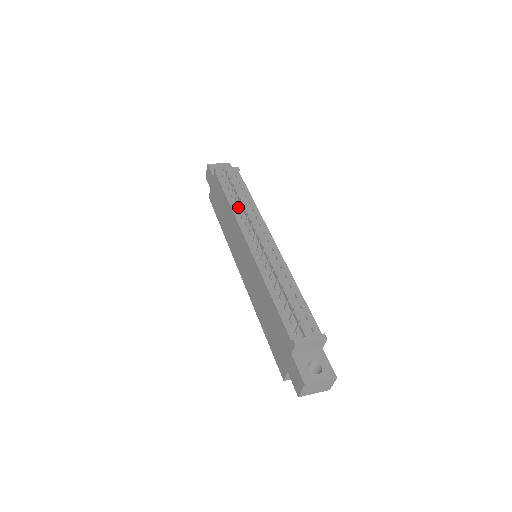
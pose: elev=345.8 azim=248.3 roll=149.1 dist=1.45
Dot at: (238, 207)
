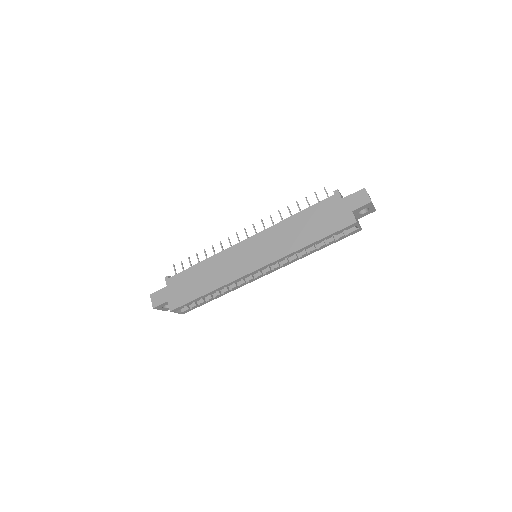
Dot at: (214, 254)
